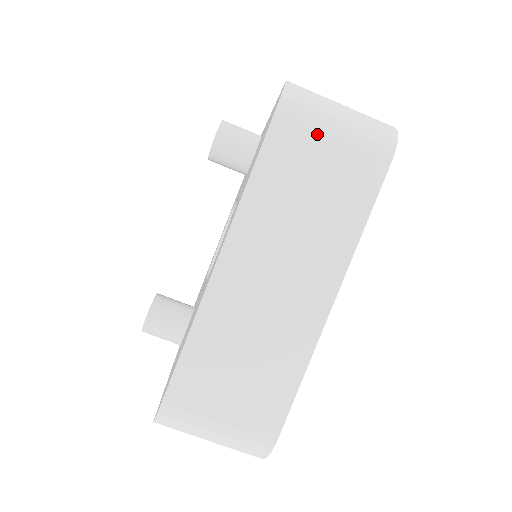
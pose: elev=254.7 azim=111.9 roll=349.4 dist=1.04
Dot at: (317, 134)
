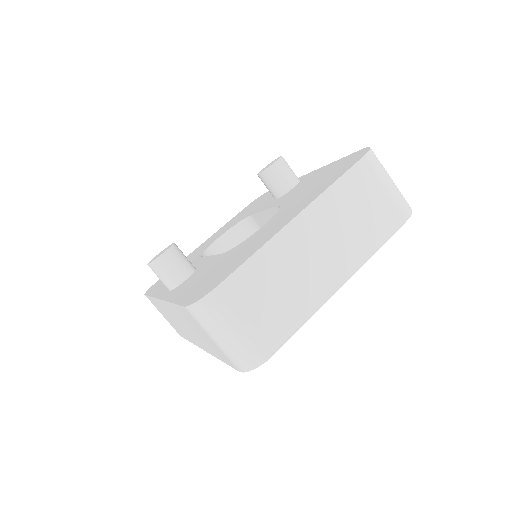
Dot at: (378, 182)
